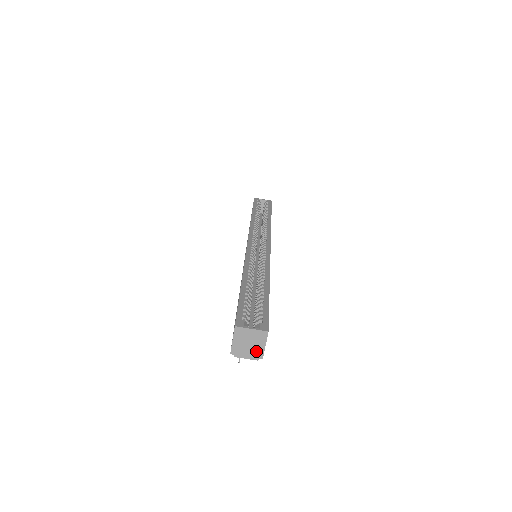
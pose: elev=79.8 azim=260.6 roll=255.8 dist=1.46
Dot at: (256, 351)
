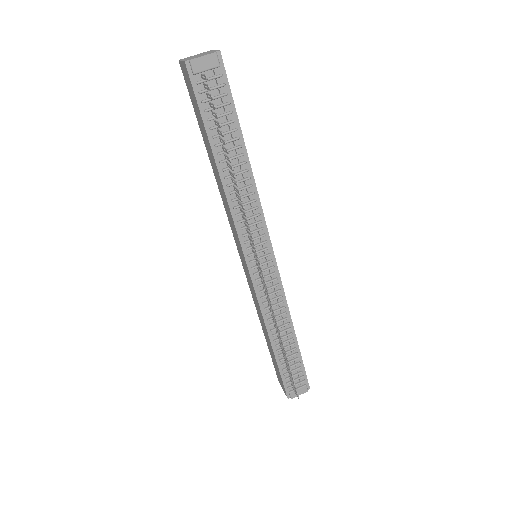
Dot at: (209, 53)
